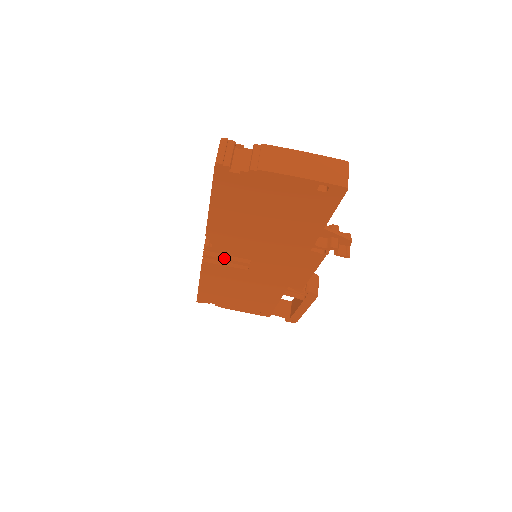
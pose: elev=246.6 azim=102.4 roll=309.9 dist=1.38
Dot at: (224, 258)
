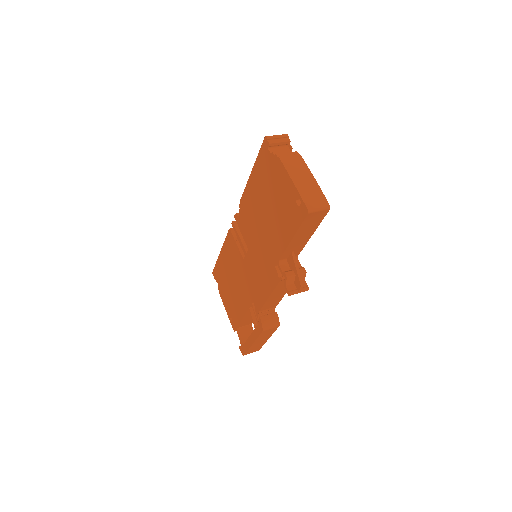
Dot at: (239, 235)
